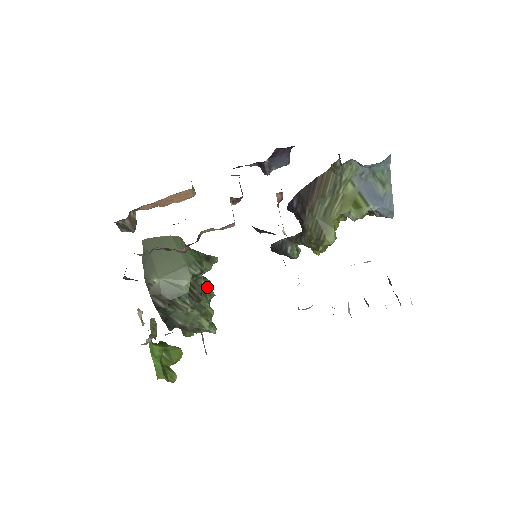
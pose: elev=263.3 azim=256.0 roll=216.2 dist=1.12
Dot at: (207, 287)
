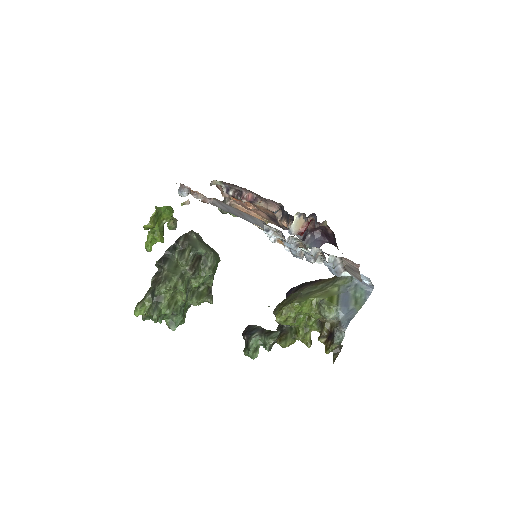
Dot at: (184, 312)
